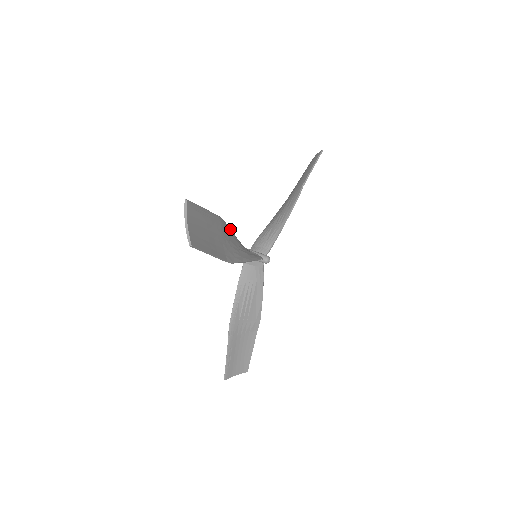
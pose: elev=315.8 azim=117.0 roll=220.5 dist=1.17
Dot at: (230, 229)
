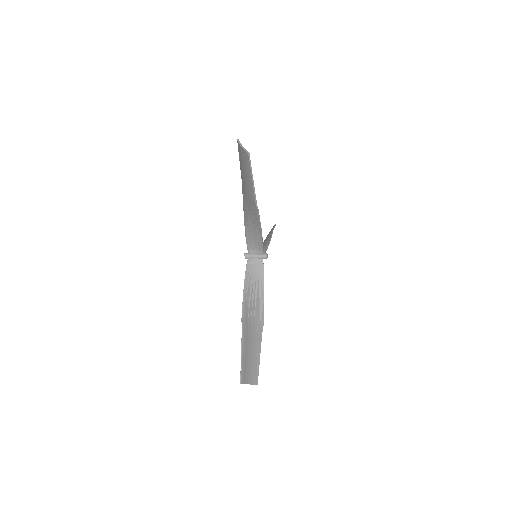
Dot at: (245, 211)
